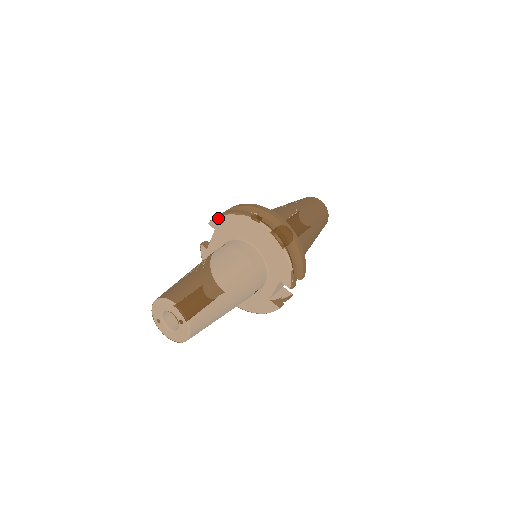
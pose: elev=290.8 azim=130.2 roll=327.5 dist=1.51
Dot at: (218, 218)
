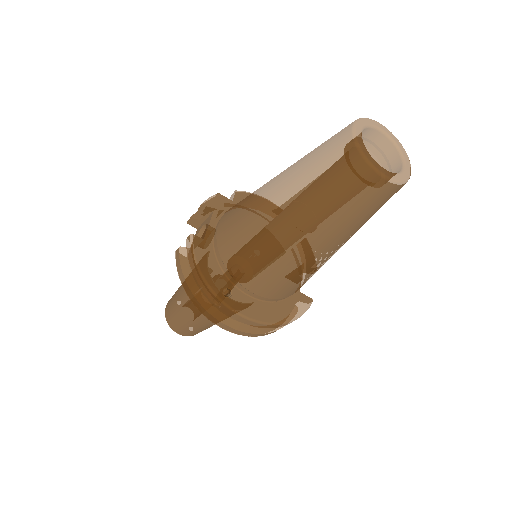
Dot at: occluded
